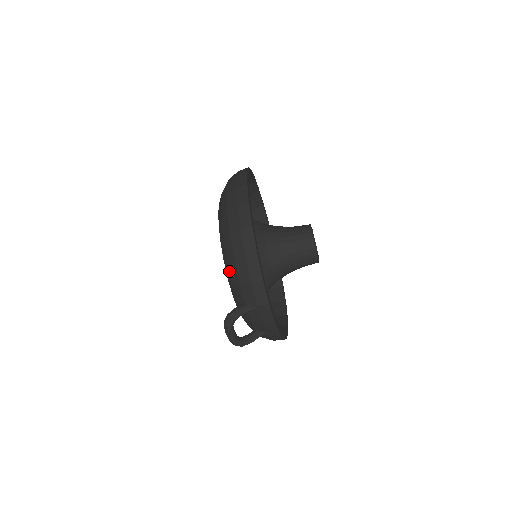
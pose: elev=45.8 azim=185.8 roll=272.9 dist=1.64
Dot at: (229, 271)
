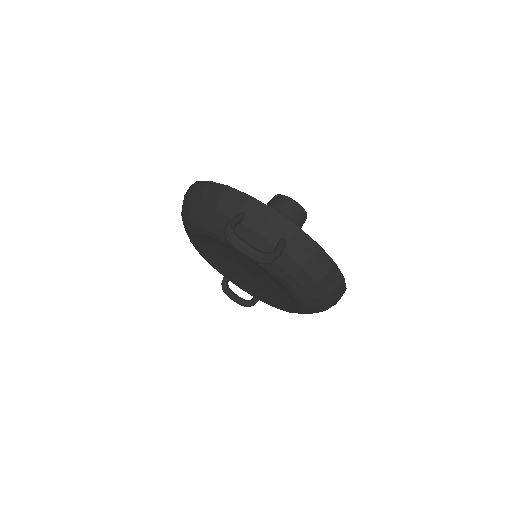
Dot at: (207, 222)
